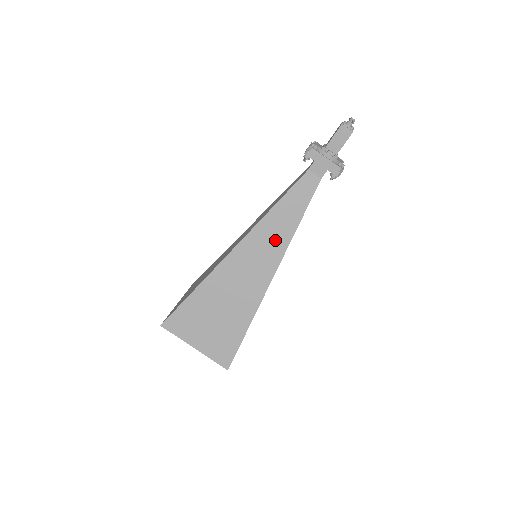
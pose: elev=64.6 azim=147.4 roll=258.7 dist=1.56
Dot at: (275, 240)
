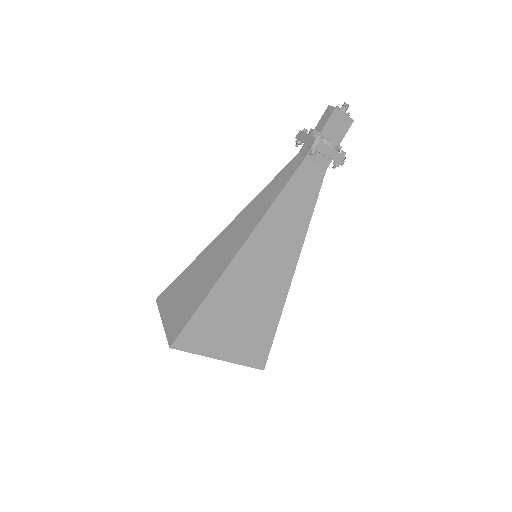
Dot at: (253, 217)
